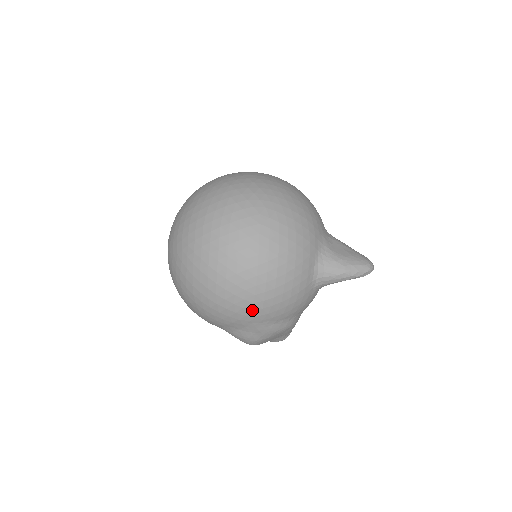
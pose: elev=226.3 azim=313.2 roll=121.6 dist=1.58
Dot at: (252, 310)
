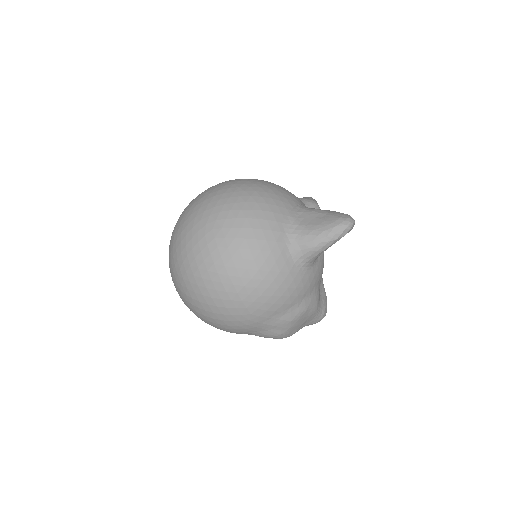
Dot at: (250, 314)
